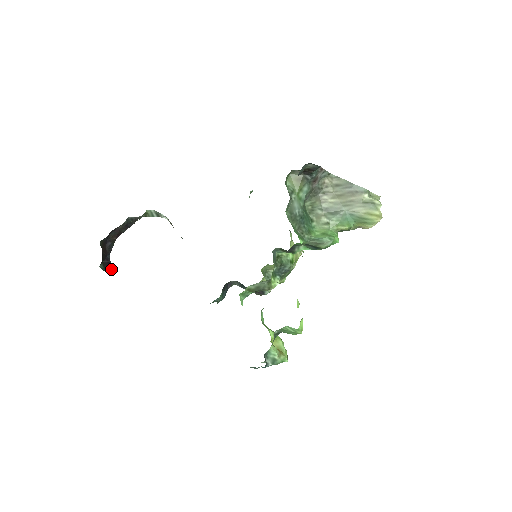
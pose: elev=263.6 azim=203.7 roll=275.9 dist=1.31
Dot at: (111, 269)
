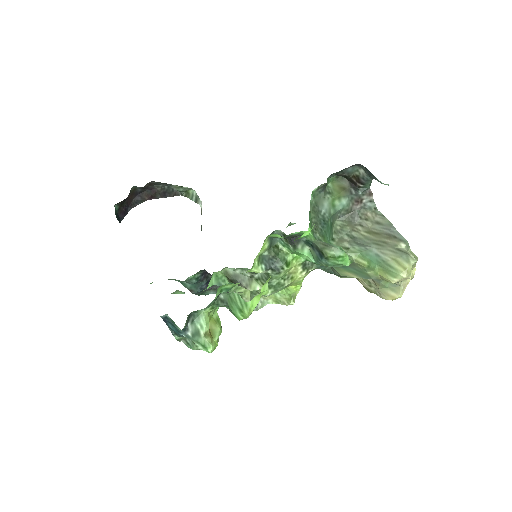
Dot at: occluded
